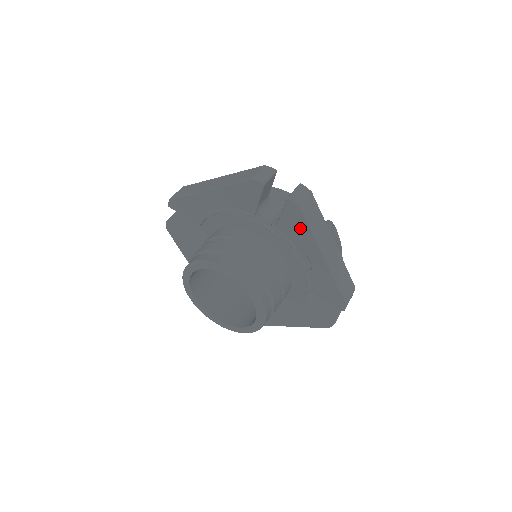
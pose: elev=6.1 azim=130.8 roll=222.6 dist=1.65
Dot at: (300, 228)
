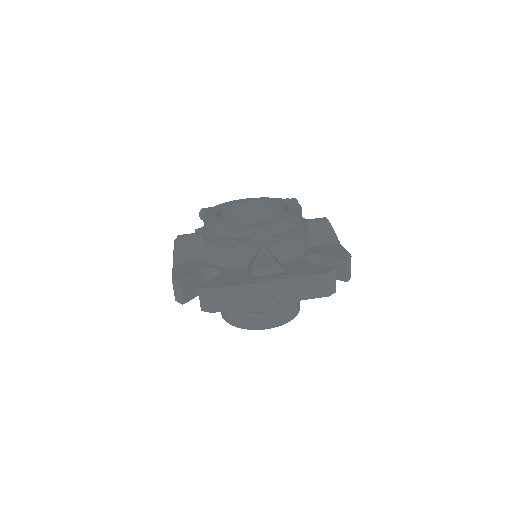
Dot at: occluded
